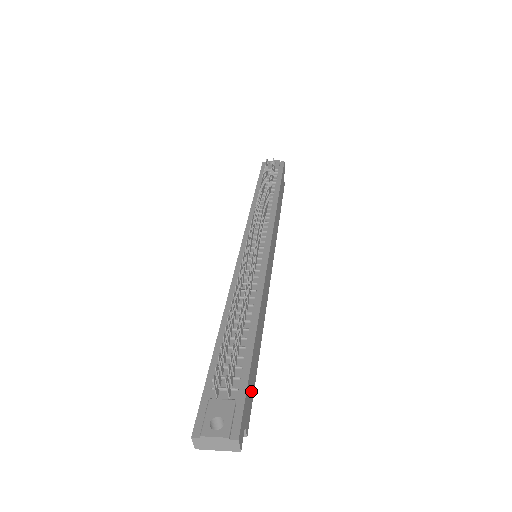
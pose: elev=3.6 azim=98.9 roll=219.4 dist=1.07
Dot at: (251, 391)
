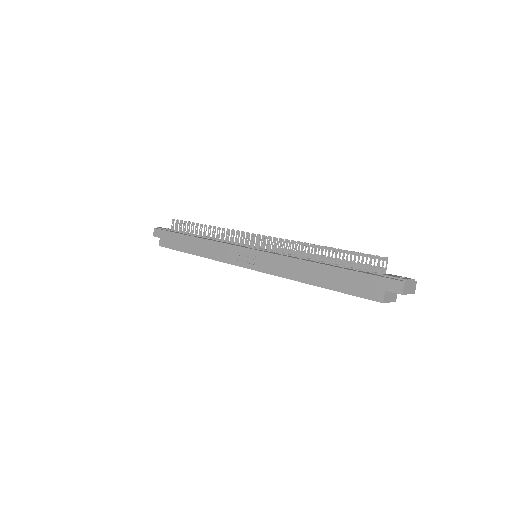
Dot at: occluded
